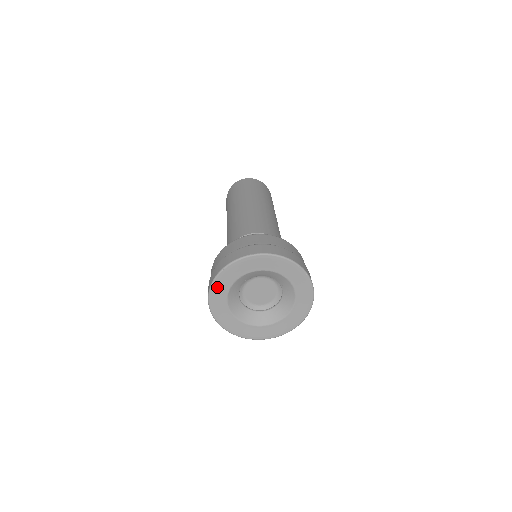
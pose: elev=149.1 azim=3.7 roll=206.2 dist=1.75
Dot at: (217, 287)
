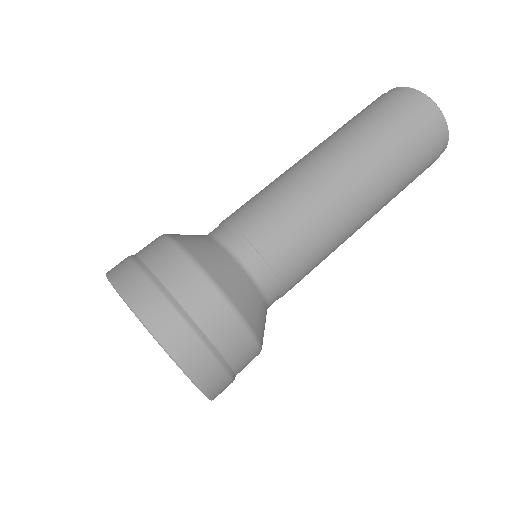
Dot at: occluded
